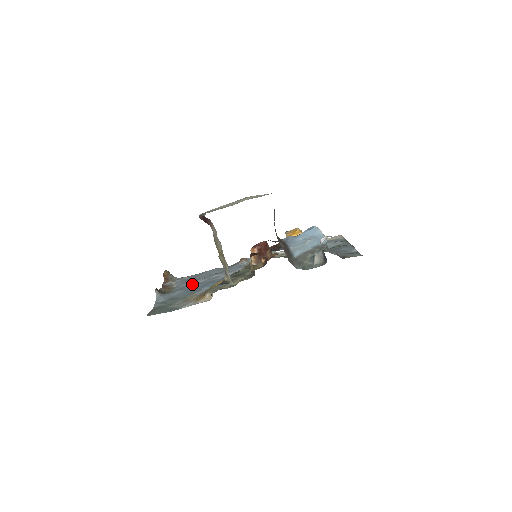
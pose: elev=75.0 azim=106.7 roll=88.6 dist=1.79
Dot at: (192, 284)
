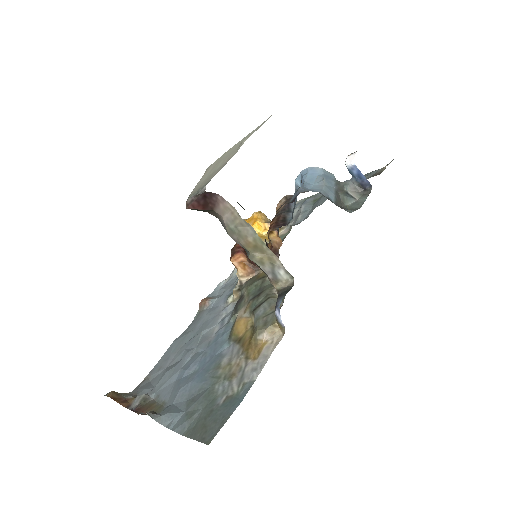
Dot at: (186, 367)
